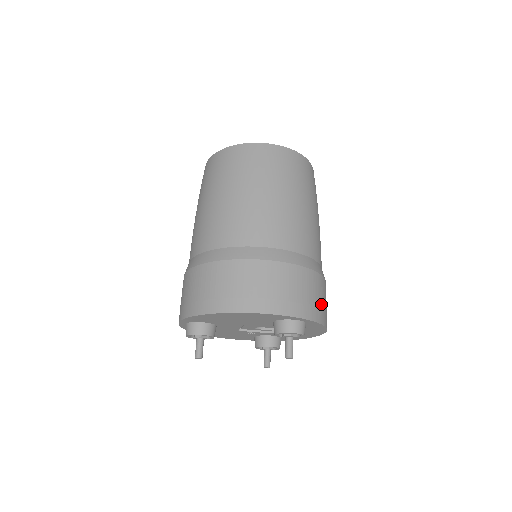
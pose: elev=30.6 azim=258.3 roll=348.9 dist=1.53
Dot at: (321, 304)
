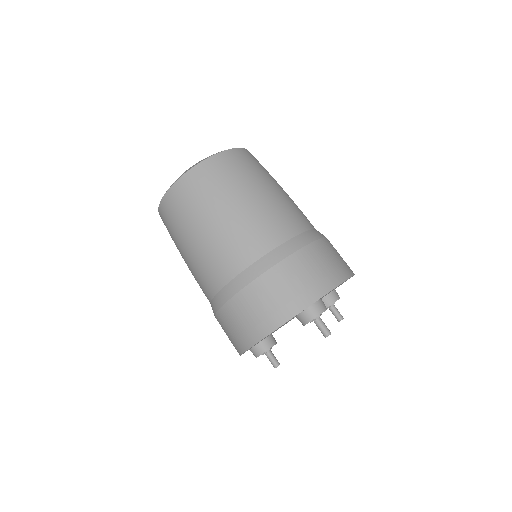
Dot at: (320, 273)
